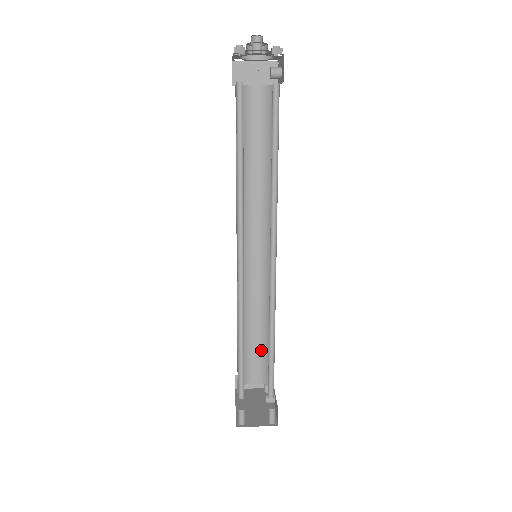
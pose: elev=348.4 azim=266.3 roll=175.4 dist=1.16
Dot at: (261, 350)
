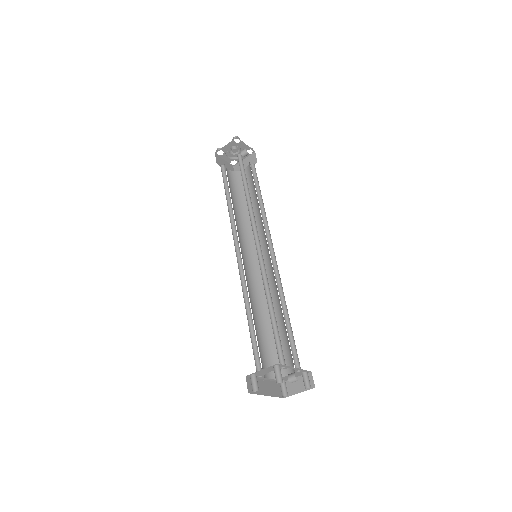
Dot at: (285, 339)
